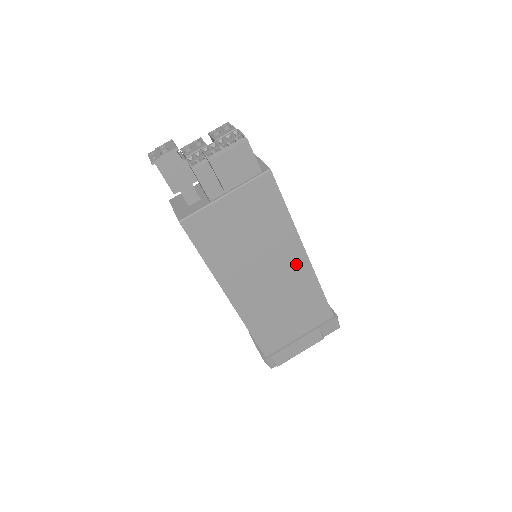
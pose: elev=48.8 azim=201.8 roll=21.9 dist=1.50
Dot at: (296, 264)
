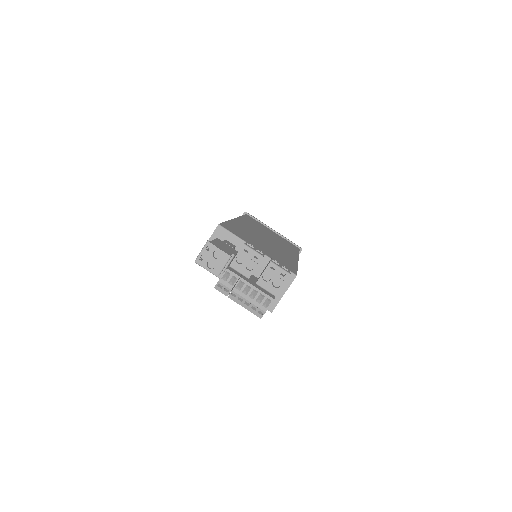
Dot at: occluded
